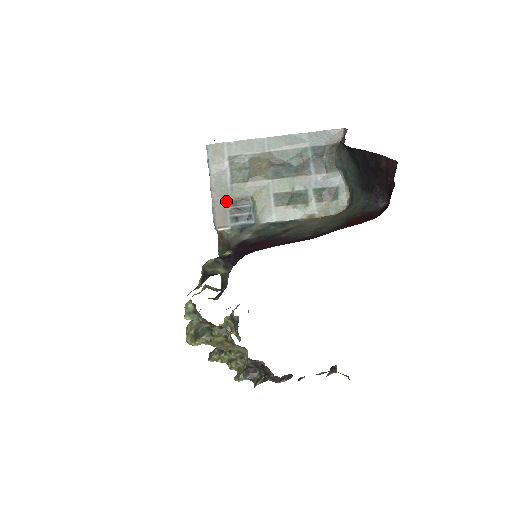
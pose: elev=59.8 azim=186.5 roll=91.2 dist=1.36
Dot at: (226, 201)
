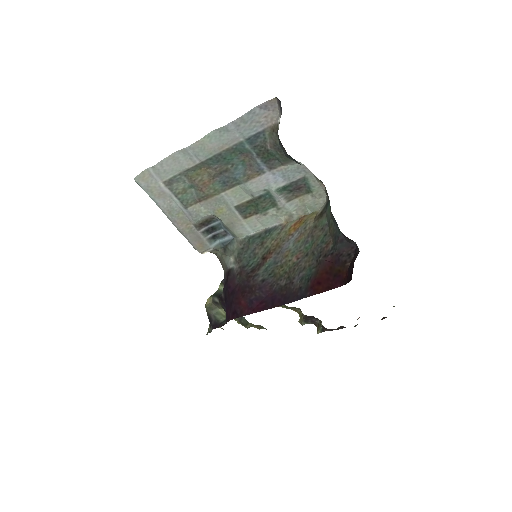
Dot at: (192, 226)
